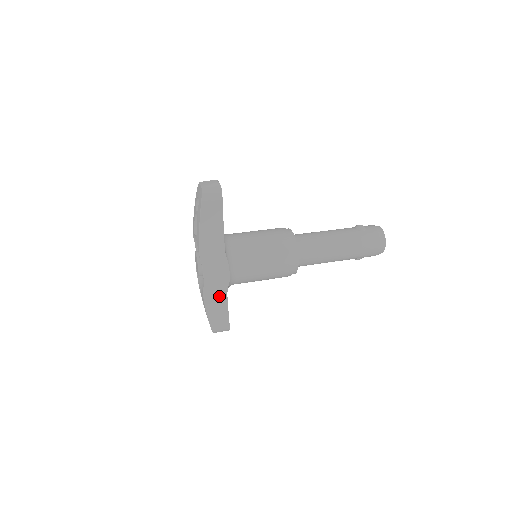
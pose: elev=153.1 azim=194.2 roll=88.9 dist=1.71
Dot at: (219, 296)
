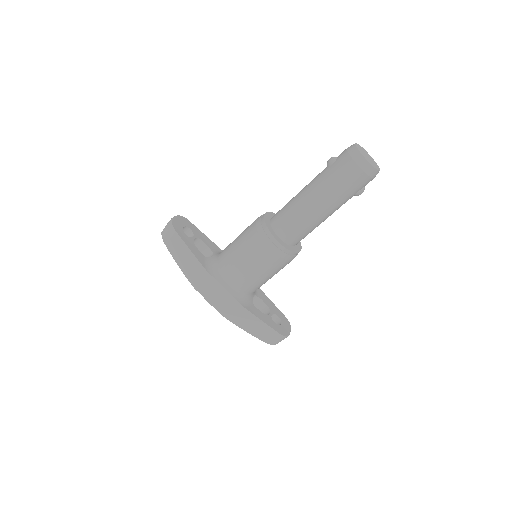
Dot at: (238, 312)
